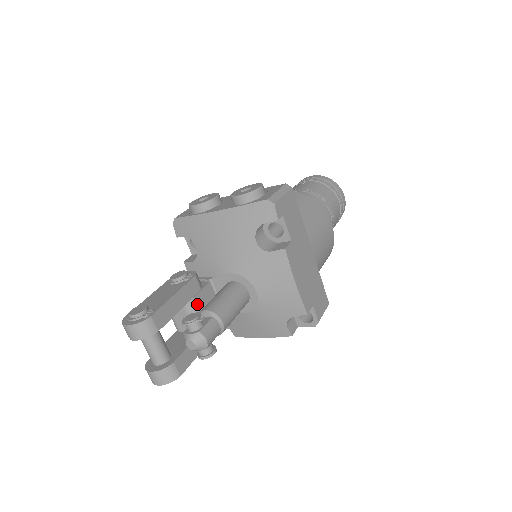
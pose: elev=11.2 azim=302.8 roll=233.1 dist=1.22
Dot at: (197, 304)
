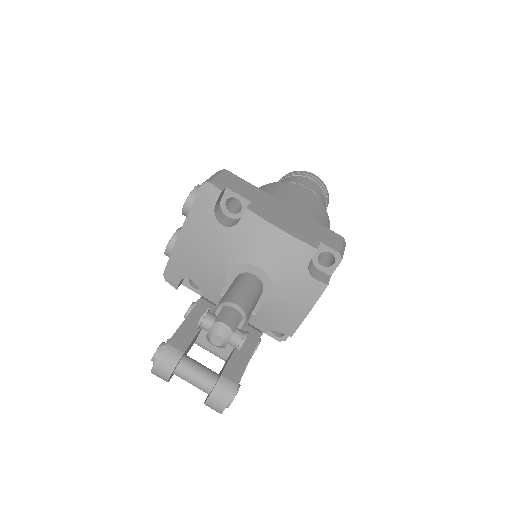
Dot at: occluded
